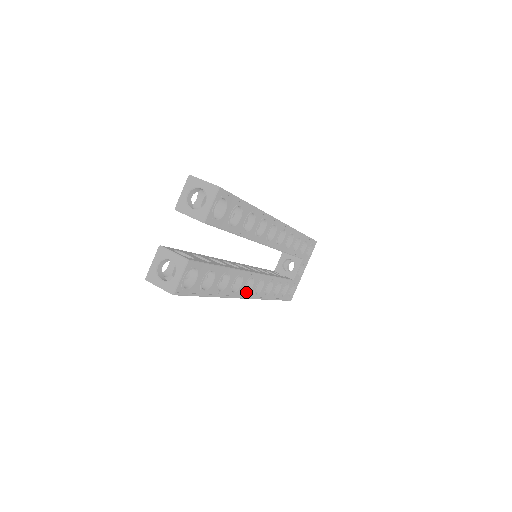
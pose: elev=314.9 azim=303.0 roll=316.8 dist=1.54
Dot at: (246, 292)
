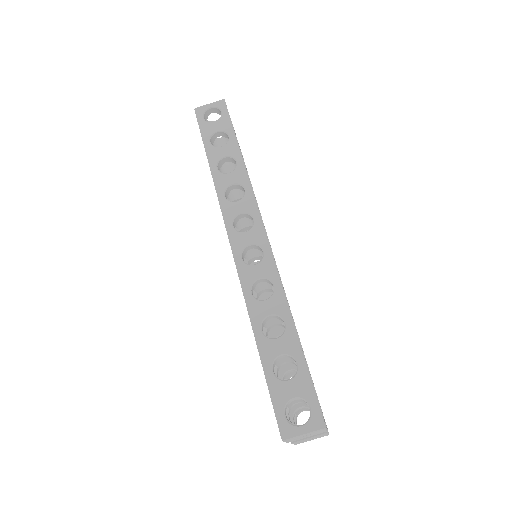
Dot at: occluded
